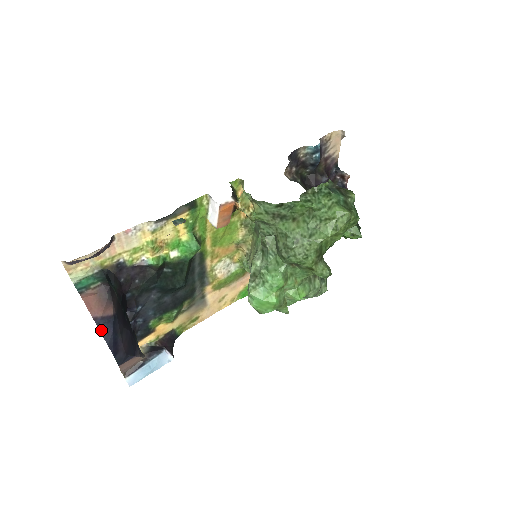
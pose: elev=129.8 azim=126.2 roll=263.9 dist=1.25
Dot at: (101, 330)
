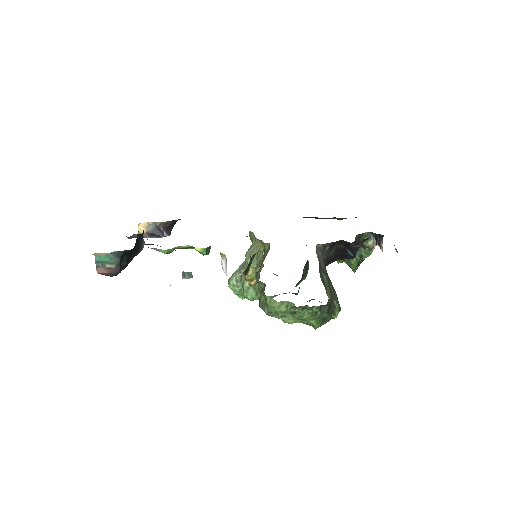
Dot at: (108, 275)
